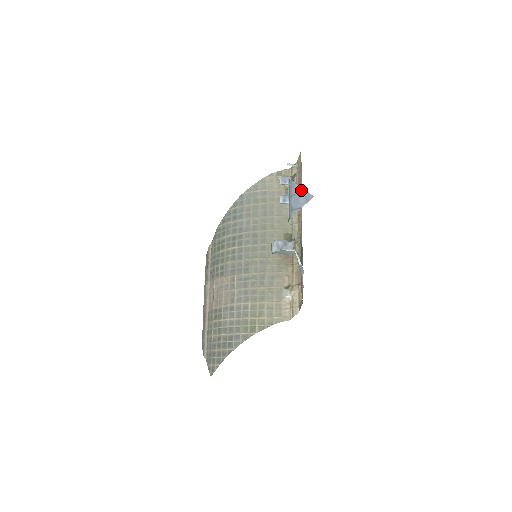
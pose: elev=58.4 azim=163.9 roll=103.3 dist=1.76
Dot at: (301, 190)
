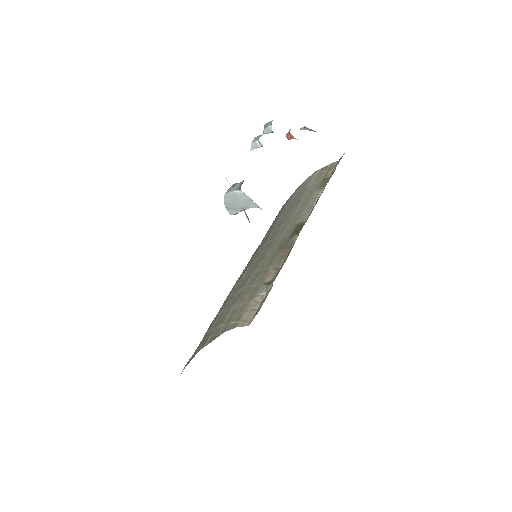
Dot at: occluded
